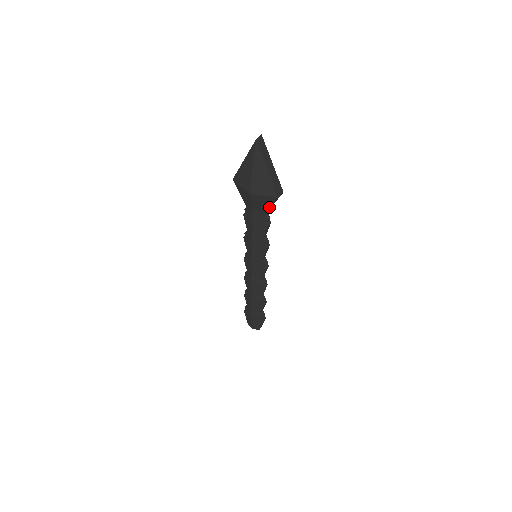
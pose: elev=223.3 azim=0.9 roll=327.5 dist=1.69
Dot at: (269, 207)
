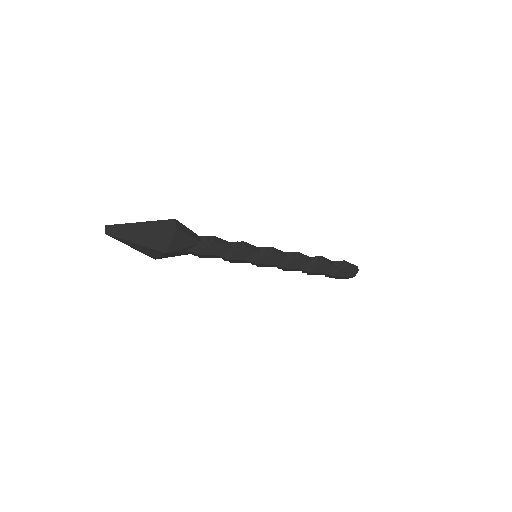
Dot at: (189, 237)
